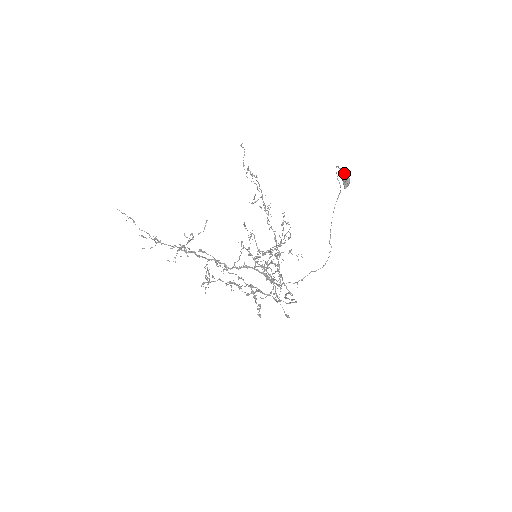
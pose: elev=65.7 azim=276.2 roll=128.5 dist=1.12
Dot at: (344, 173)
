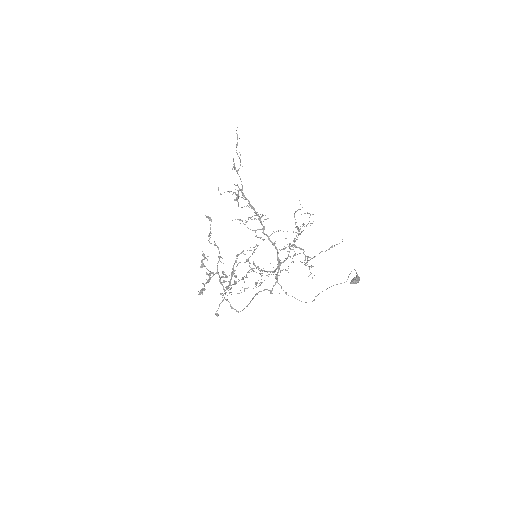
Dot at: (358, 276)
